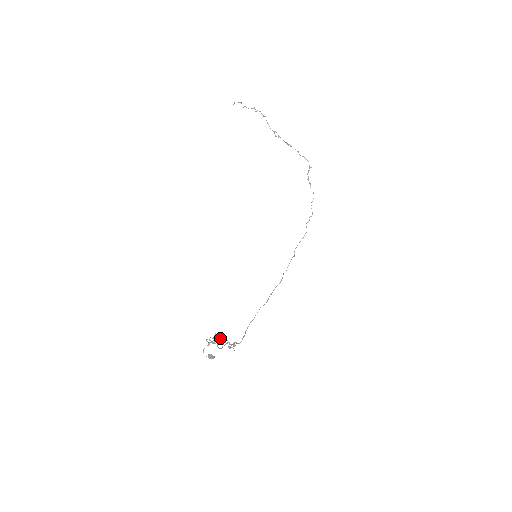
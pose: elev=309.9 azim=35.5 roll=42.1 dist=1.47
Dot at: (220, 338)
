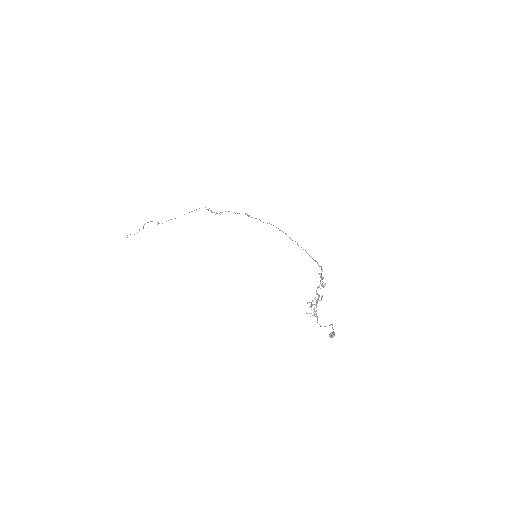
Dot at: (313, 300)
